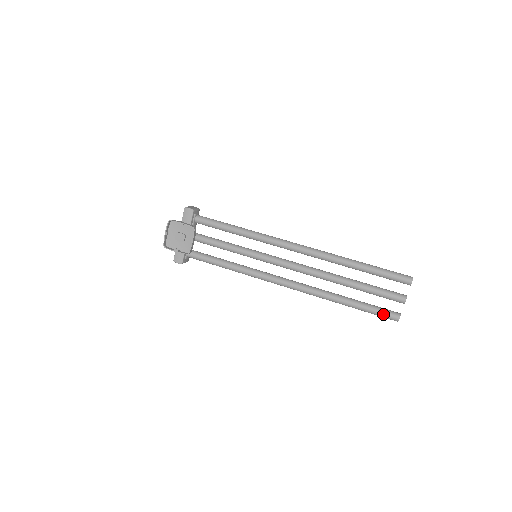
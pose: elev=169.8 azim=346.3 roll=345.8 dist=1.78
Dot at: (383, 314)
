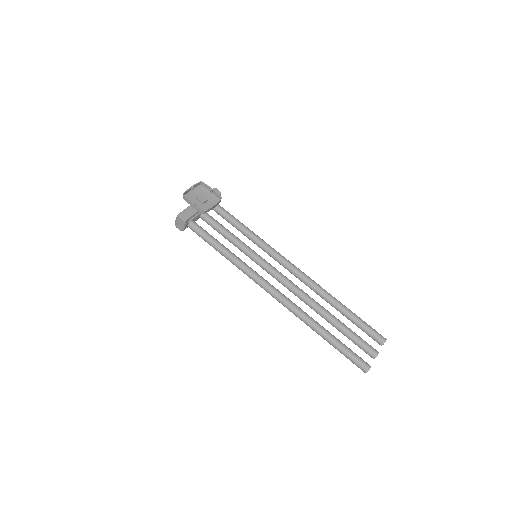
Dot at: (357, 357)
